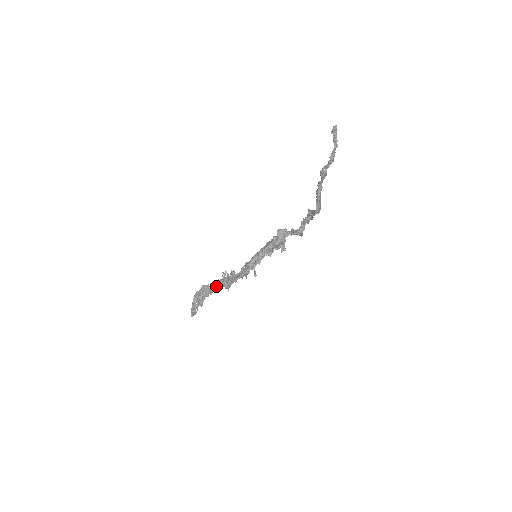
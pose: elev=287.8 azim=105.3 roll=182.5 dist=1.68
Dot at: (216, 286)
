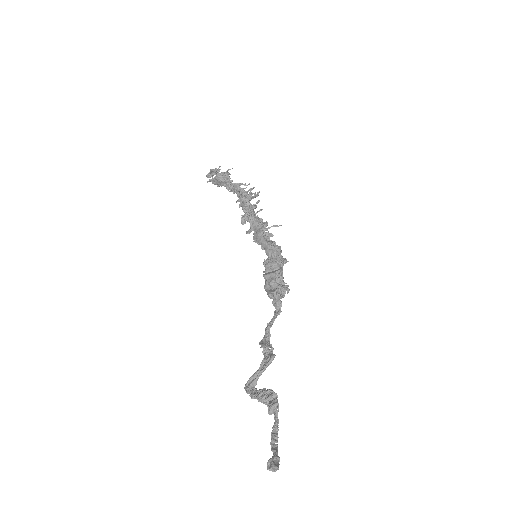
Dot at: (236, 192)
